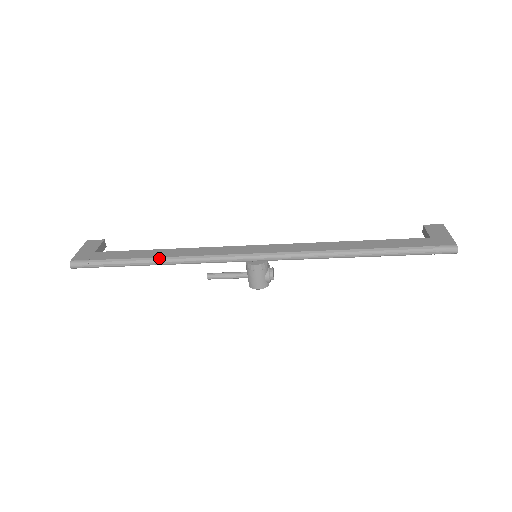
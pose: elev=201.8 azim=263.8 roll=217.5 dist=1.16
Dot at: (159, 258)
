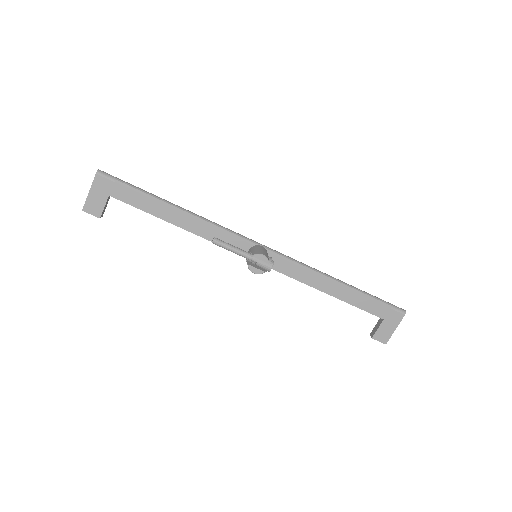
Dot at: (181, 209)
